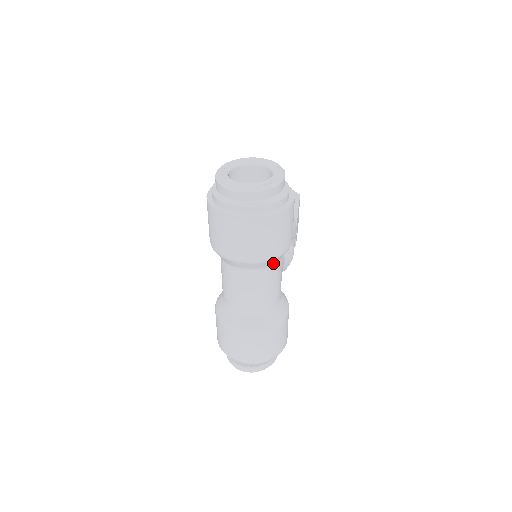
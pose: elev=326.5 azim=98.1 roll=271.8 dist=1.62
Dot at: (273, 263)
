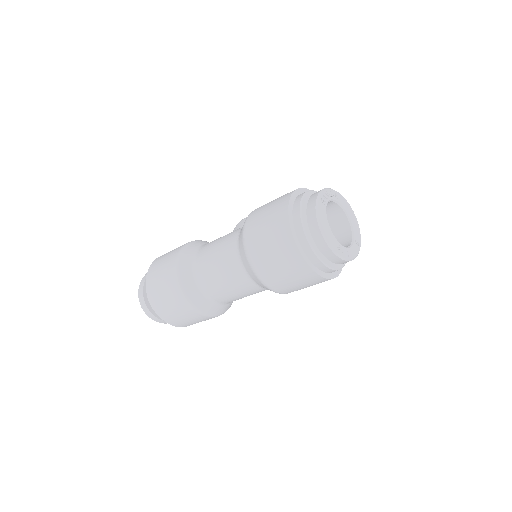
Dot at: (262, 286)
